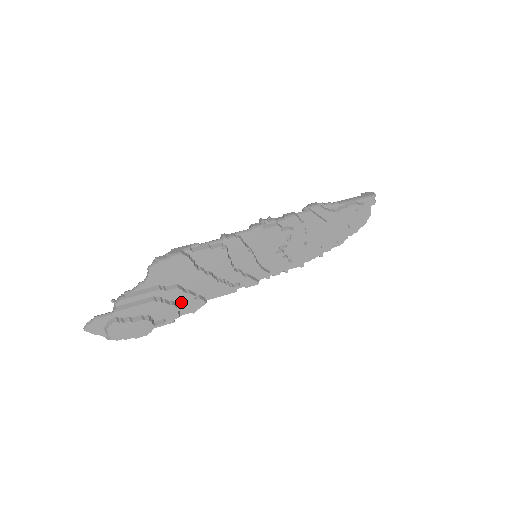
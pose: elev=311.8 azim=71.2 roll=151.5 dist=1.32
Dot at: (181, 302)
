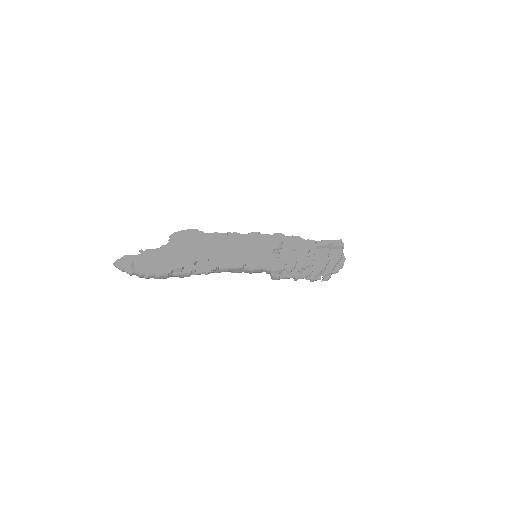
Dot at: (196, 261)
